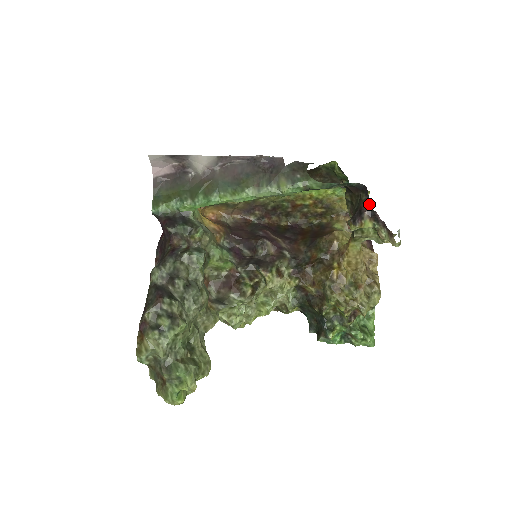
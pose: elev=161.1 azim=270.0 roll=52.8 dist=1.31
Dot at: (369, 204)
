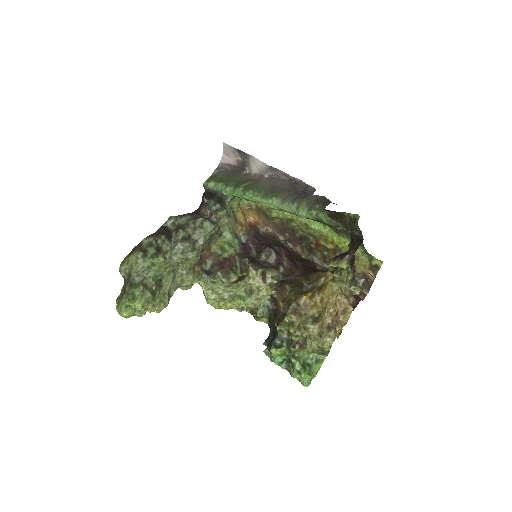
Dot at: (355, 251)
